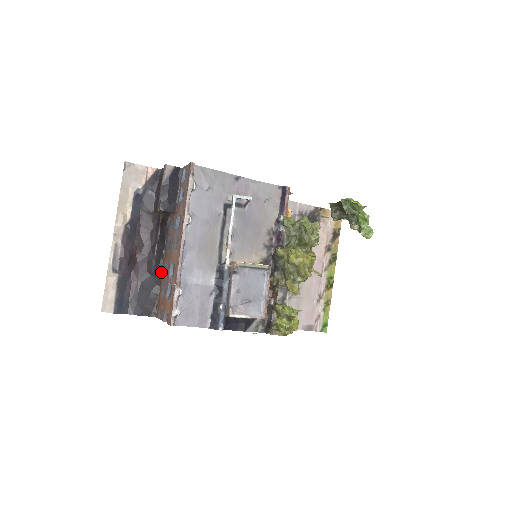
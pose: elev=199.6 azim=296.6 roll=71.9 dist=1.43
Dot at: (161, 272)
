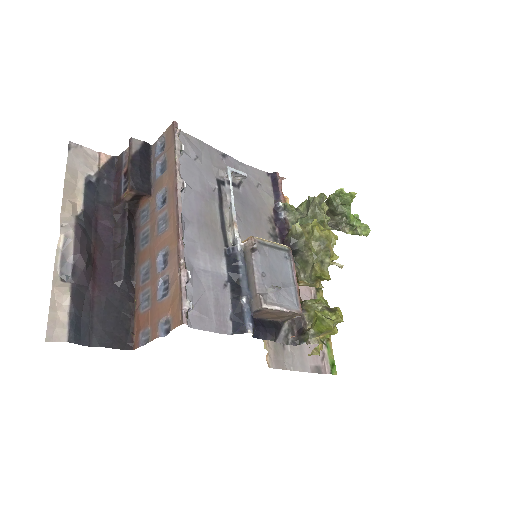
Dot at: (134, 282)
